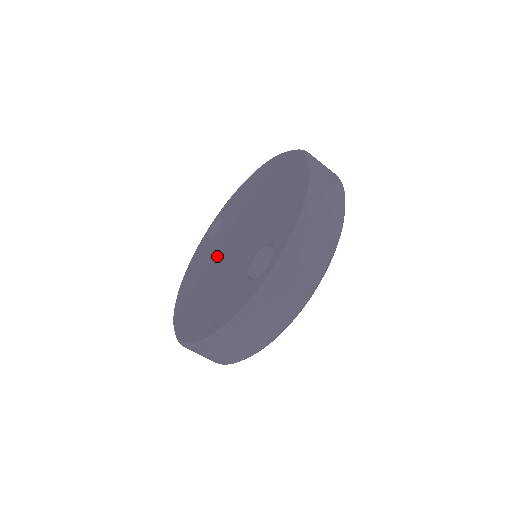
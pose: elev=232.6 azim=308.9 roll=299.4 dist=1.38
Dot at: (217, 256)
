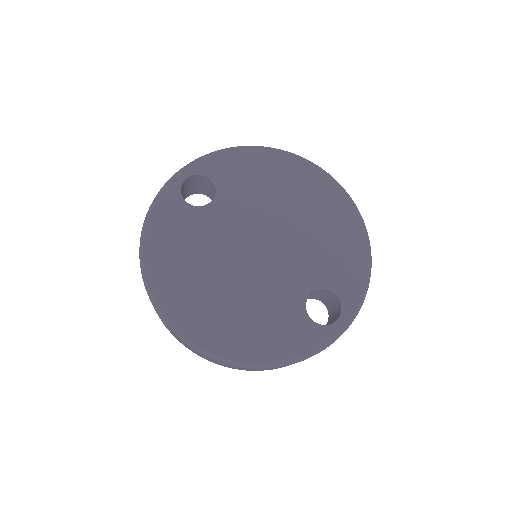
Dot at: (228, 249)
